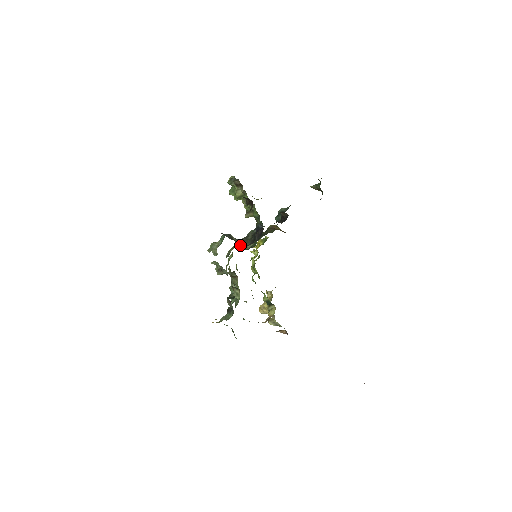
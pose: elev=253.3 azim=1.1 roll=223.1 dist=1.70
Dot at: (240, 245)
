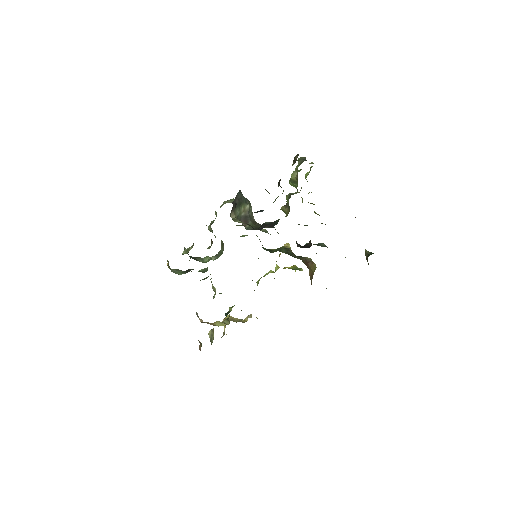
Dot at: (243, 219)
